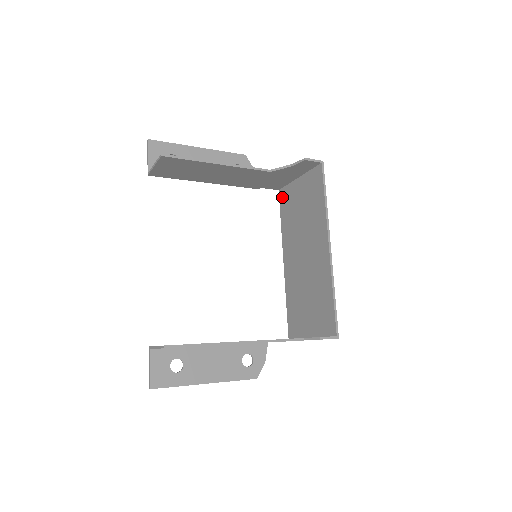
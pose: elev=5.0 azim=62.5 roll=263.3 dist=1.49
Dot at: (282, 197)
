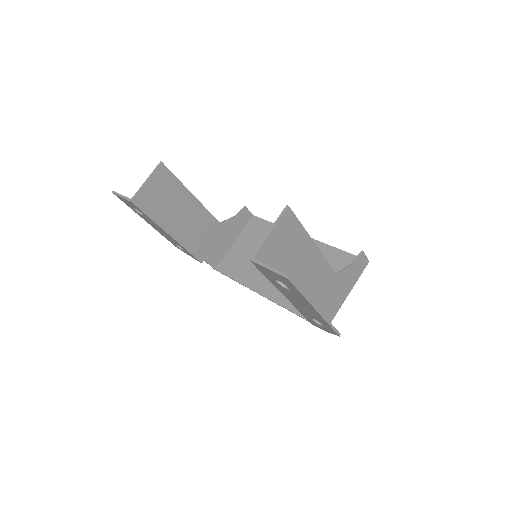
Dot at: (223, 267)
